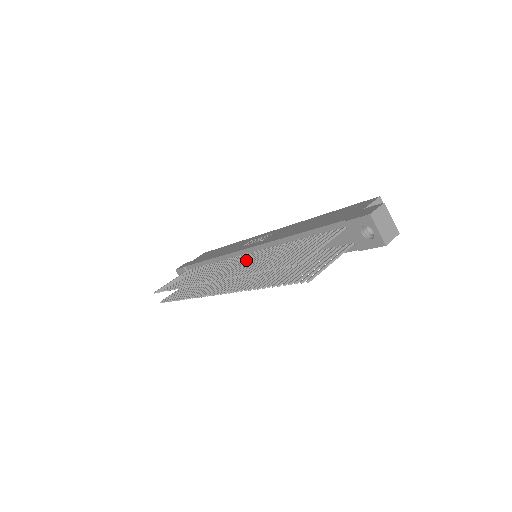
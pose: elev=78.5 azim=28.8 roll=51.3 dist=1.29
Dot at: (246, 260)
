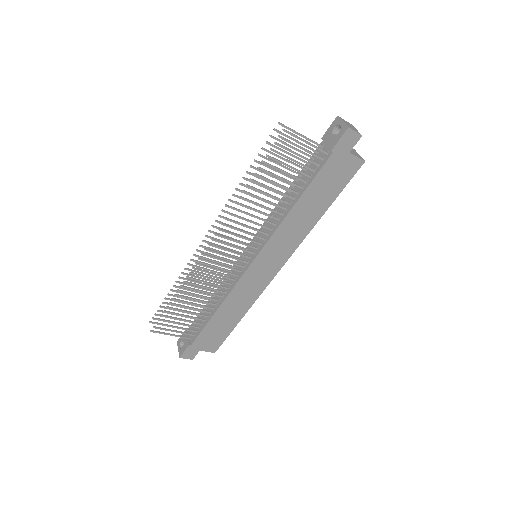
Dot at: occluded
